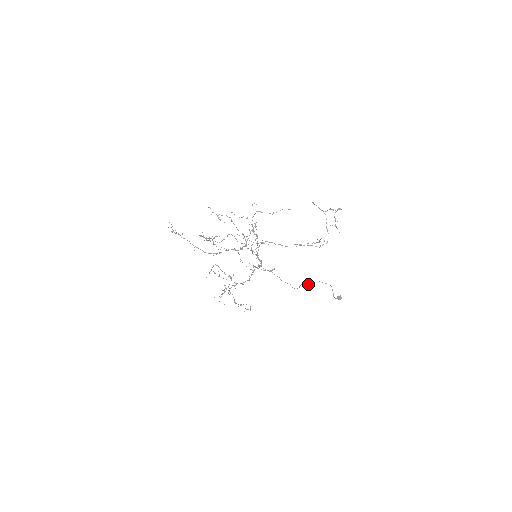
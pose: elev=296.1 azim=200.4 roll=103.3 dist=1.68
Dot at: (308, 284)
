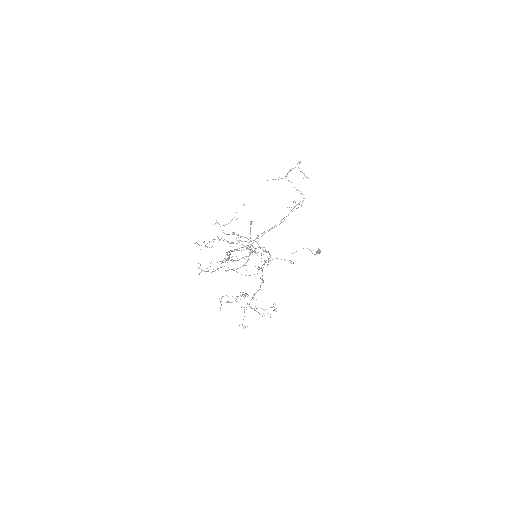
Dot at: occluded
